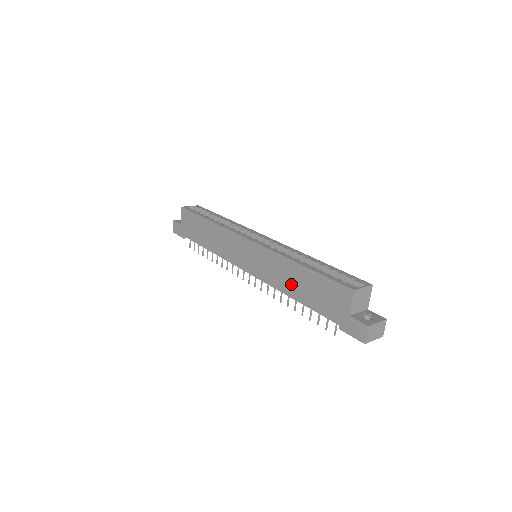
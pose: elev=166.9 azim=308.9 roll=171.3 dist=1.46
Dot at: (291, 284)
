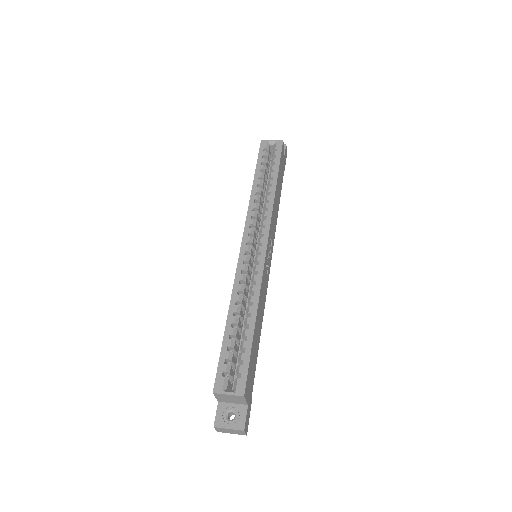
Dot at: occluded
